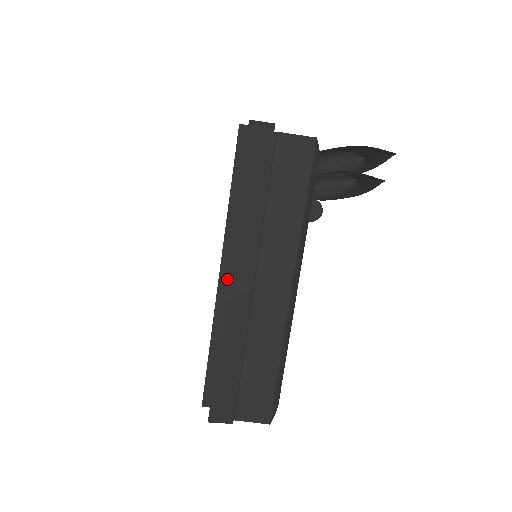
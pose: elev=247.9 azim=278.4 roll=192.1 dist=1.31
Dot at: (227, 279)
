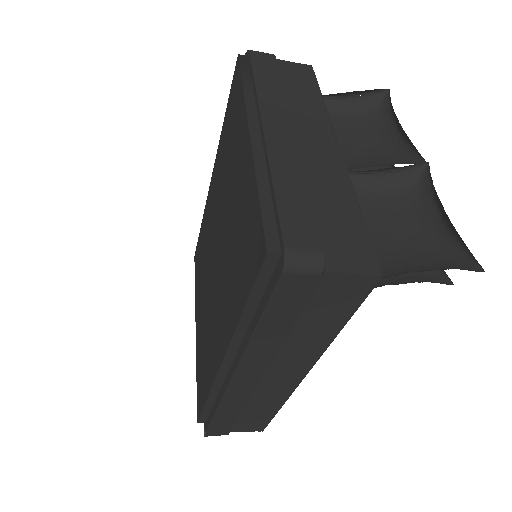
Dot at: (232, 378)
